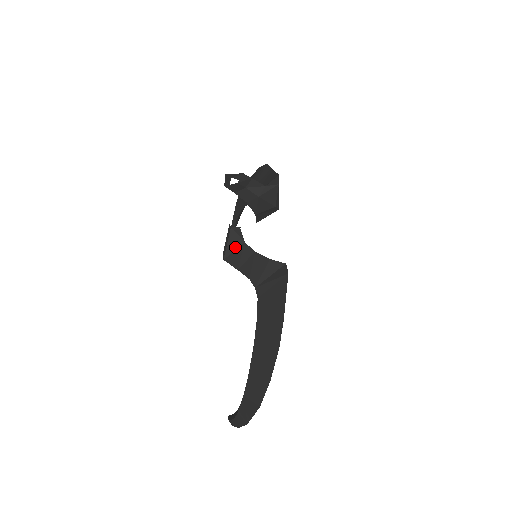
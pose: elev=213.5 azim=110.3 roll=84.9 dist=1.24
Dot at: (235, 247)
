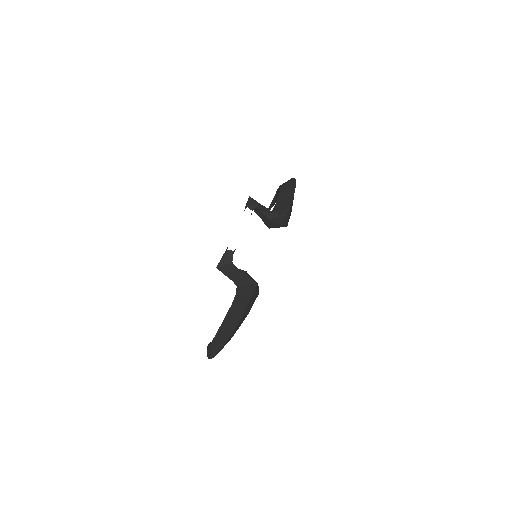
Dot at: (226, 263)
